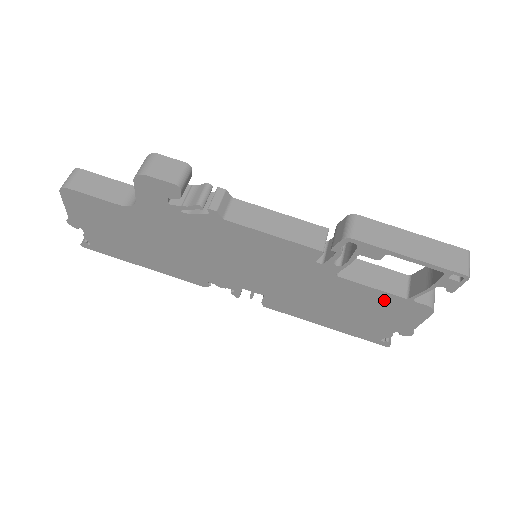
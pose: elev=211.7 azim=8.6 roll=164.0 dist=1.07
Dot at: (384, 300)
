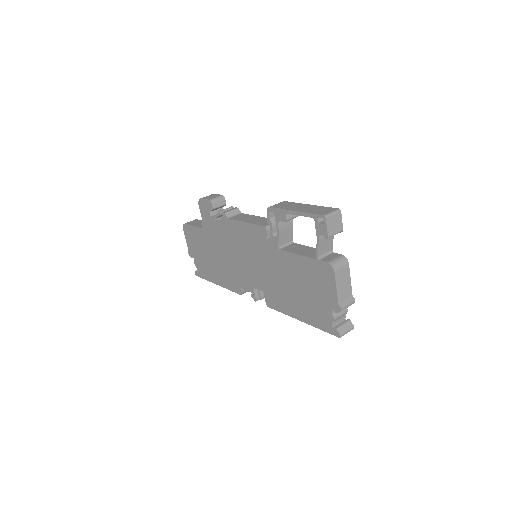
Dot at: (308, 267)
